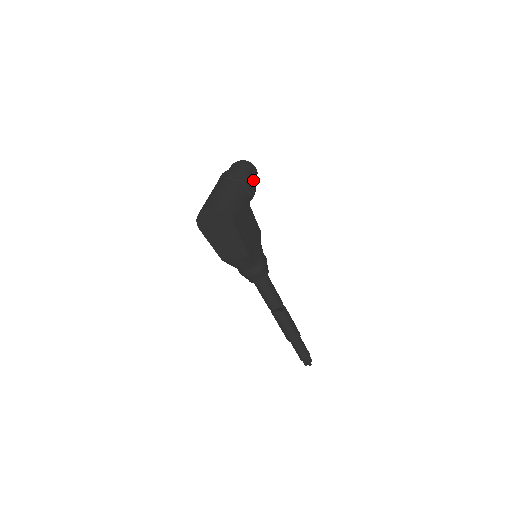
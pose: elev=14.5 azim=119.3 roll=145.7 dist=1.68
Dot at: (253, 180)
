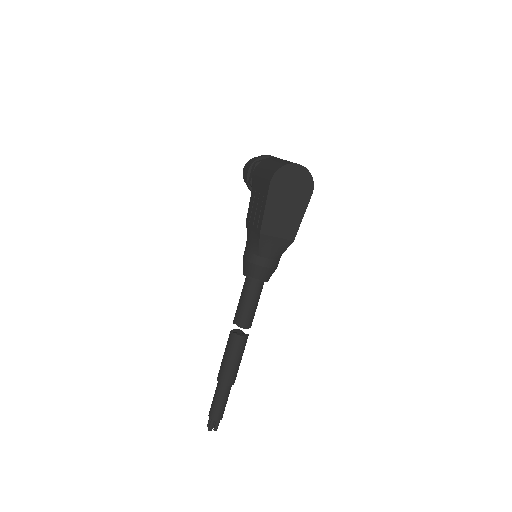
Dot at: occluded
